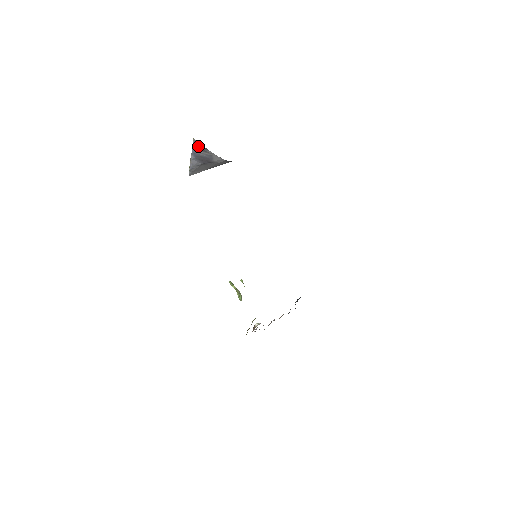
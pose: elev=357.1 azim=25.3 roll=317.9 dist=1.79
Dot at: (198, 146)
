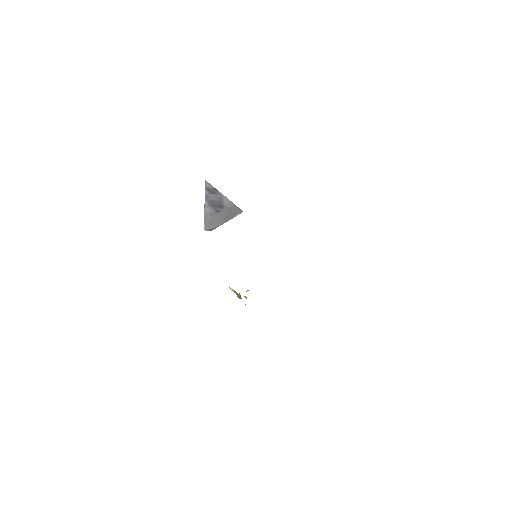
Dot at: (210, 188)
